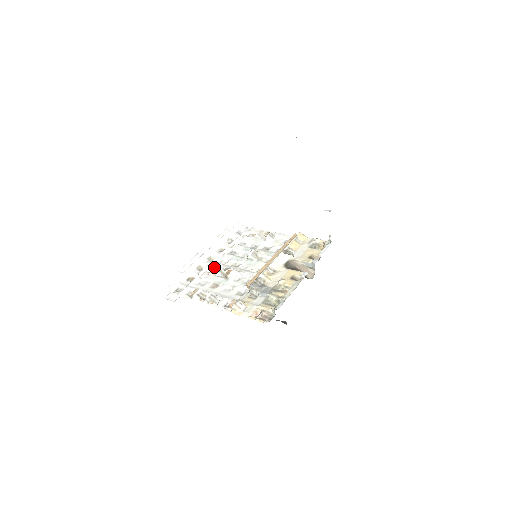
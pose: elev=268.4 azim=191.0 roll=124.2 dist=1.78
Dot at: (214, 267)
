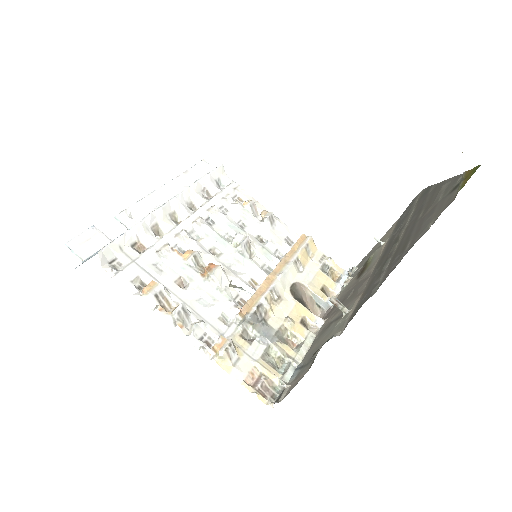
Dot at: (182, 240)
